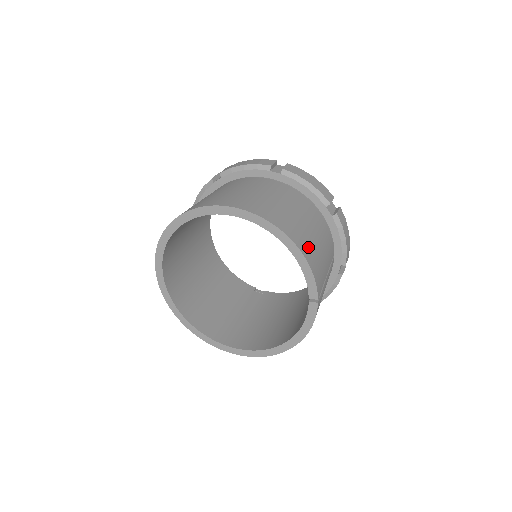
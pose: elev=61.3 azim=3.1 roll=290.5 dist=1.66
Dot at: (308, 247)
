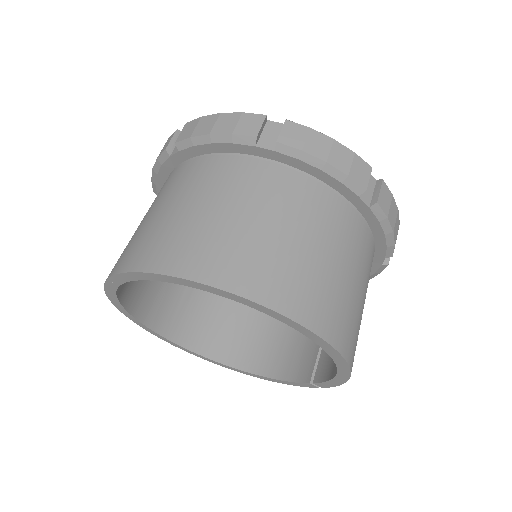
Dot at: occluded
